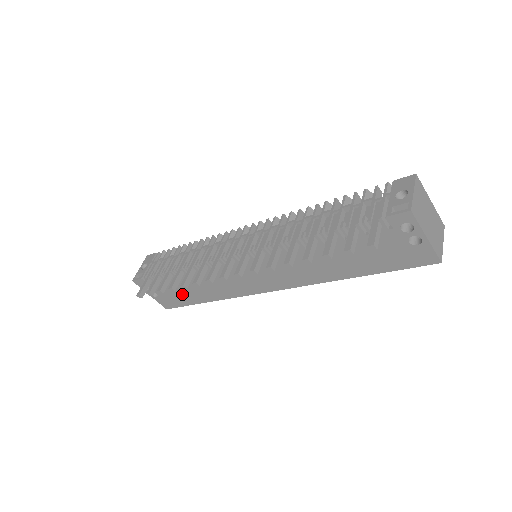
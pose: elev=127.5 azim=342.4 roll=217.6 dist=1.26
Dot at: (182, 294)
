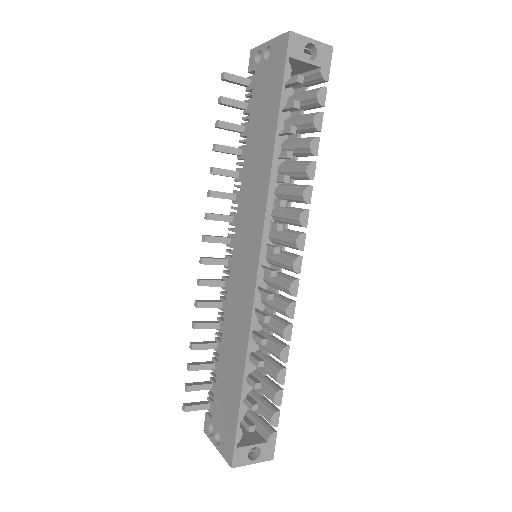
Dot at: (228, 396)
